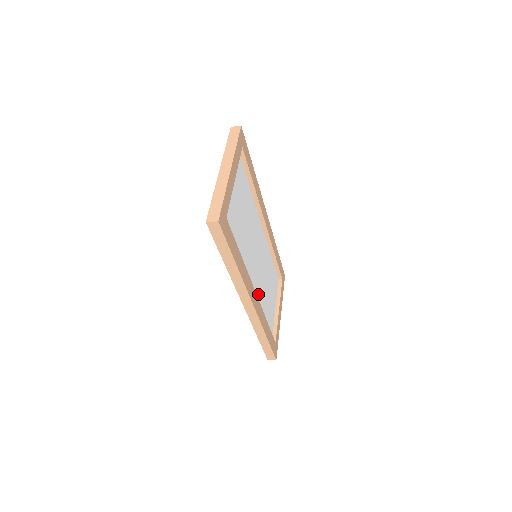
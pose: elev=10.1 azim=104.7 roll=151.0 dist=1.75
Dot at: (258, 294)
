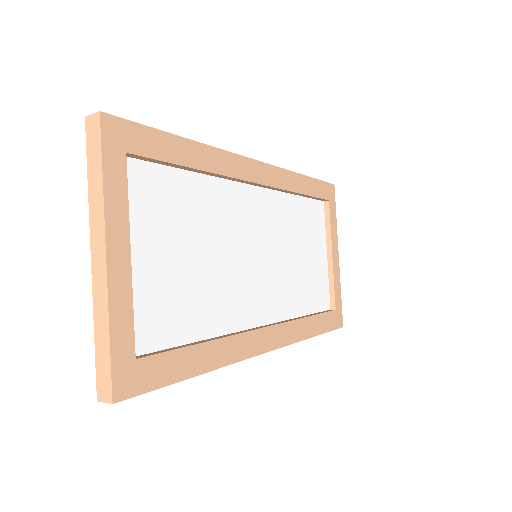
Dot at: (280, 300)
